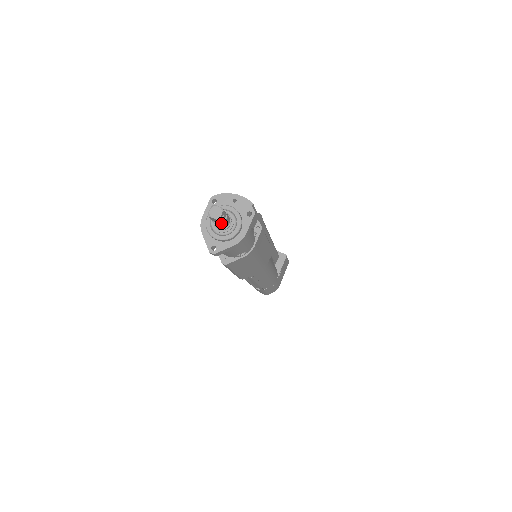
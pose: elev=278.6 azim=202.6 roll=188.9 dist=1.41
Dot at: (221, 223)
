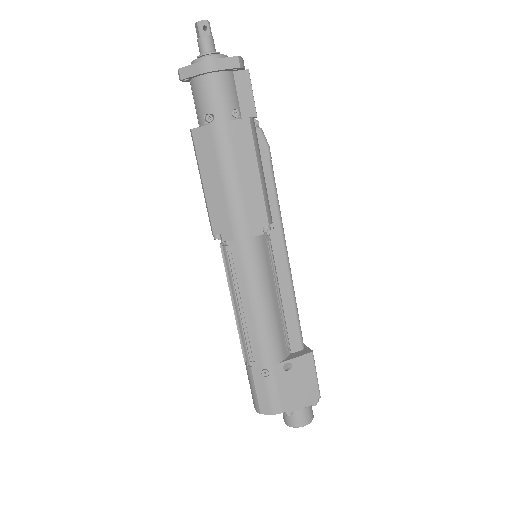
Dot at: (201, 37)
